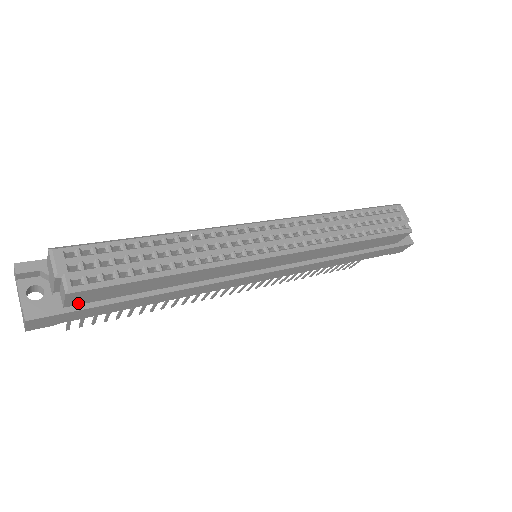
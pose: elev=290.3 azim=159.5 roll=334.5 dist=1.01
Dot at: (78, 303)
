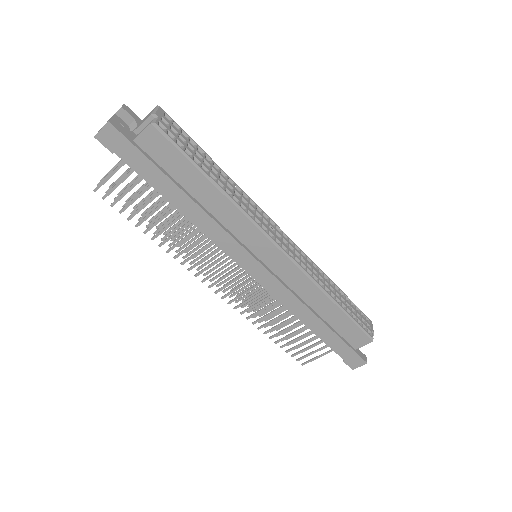
Dot at: (144, 147)
